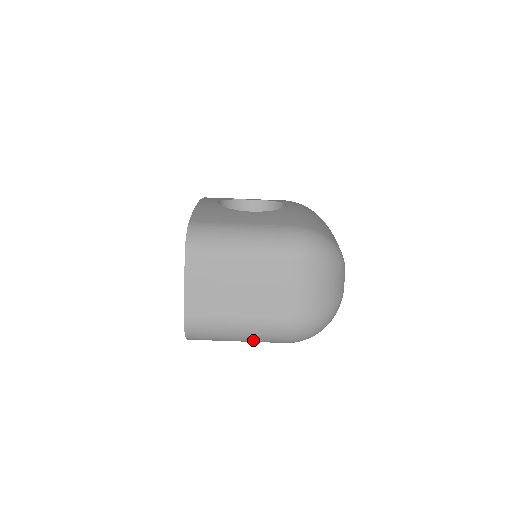
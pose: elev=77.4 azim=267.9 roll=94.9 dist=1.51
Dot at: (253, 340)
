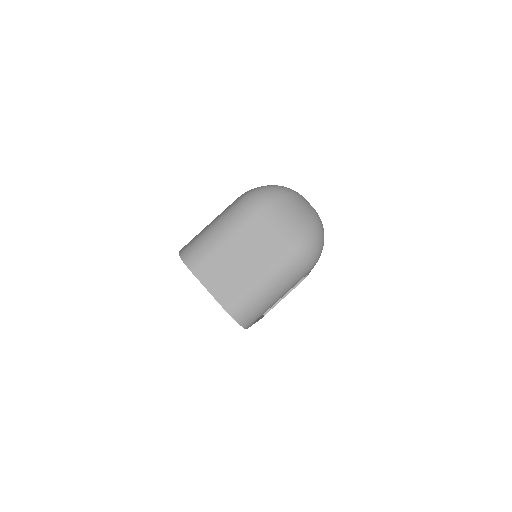
Dot at: (284, 287)
